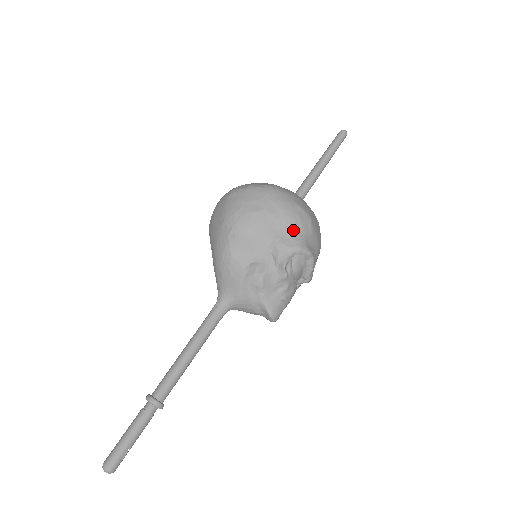
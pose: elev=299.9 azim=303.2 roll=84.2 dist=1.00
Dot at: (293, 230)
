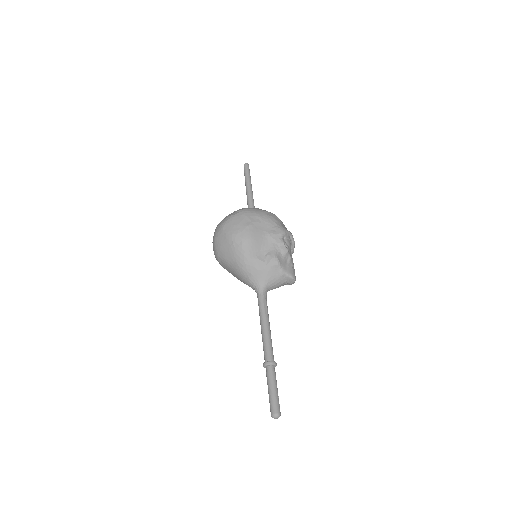
Dot at: (273, 224)
